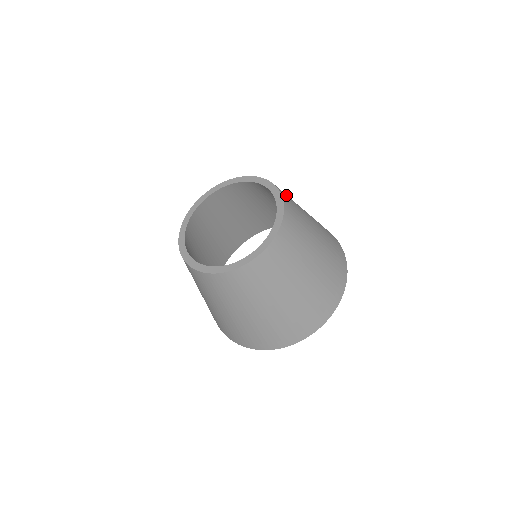
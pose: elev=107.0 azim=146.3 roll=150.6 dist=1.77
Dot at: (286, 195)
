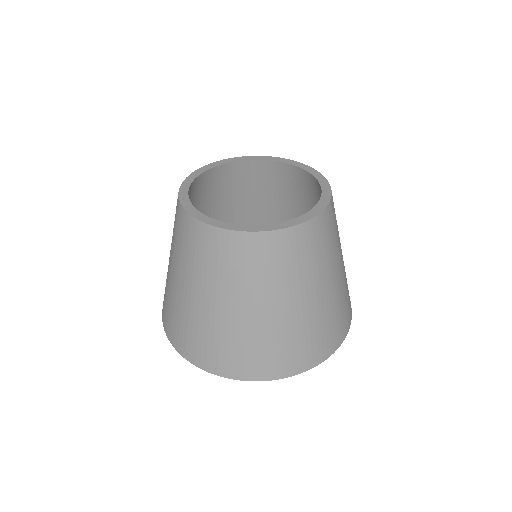
Dot at: occluded
